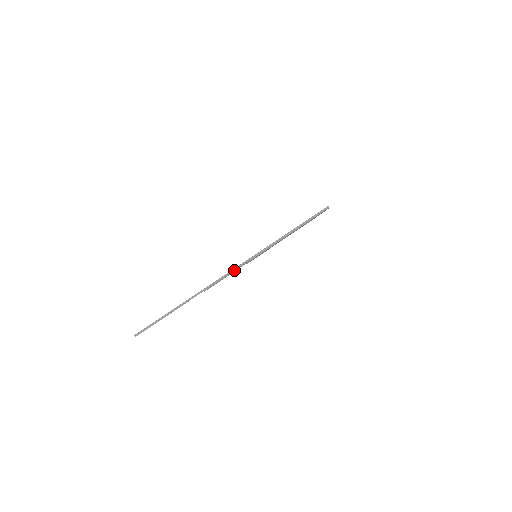
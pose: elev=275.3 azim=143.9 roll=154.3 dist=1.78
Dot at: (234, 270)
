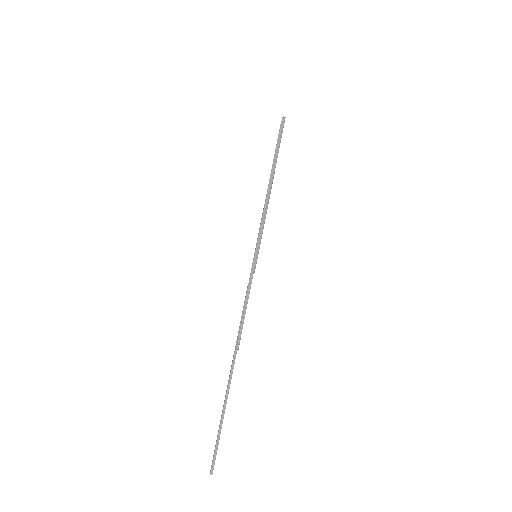
Dot at: (247, 298)
